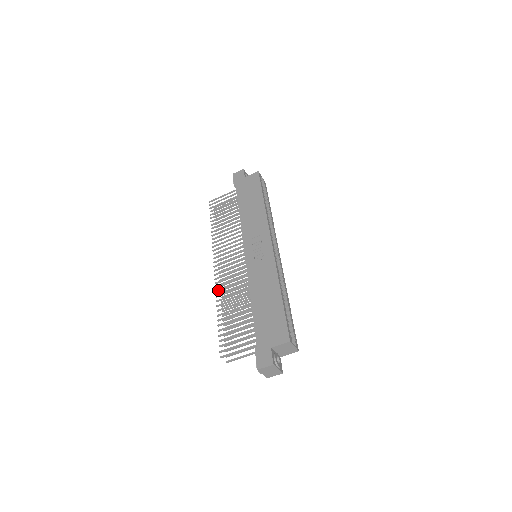
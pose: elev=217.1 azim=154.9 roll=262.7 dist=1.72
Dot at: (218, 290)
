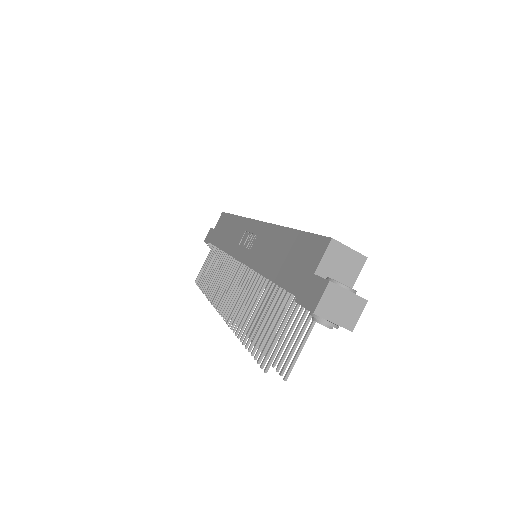
Dot at: occluded
